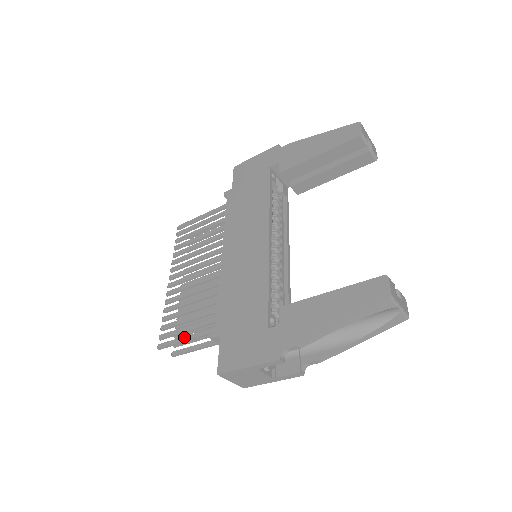
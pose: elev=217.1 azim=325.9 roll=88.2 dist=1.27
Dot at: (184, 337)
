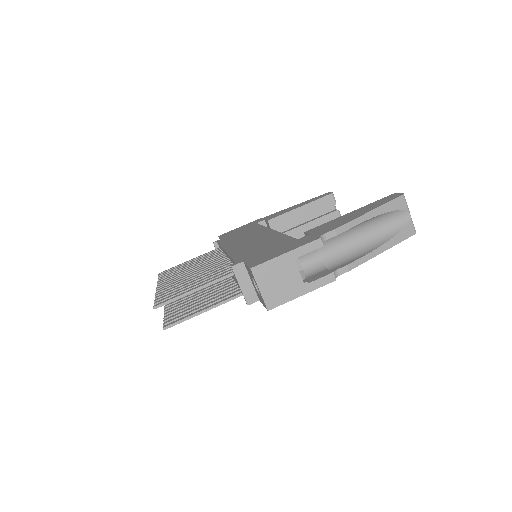
Dot at: (191, 289)
